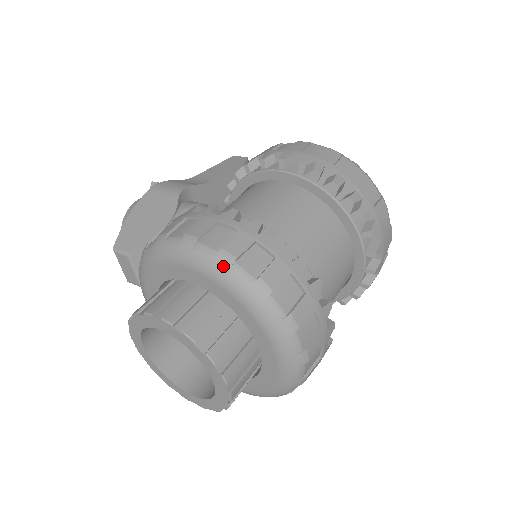
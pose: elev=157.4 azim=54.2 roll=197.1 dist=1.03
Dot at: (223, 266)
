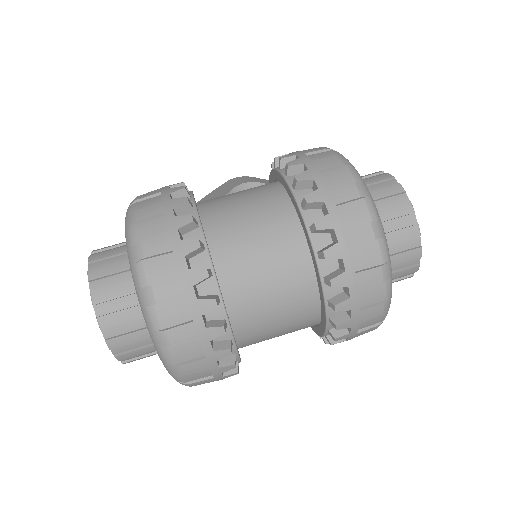
Dot at: (128, 225)
